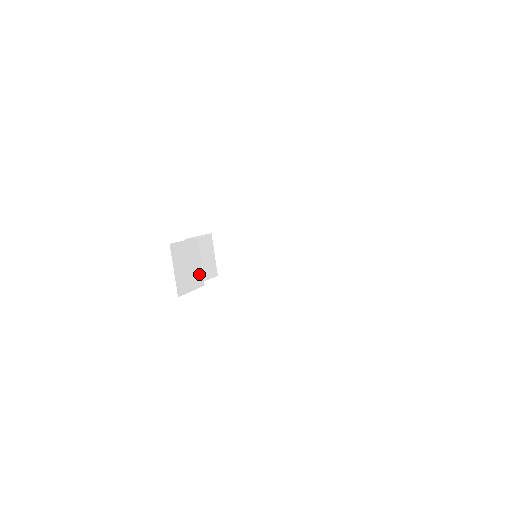
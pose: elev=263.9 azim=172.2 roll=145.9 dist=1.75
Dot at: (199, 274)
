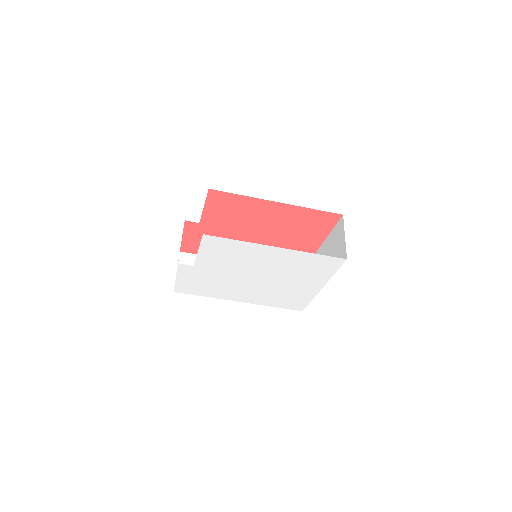
Dot at: occluded
